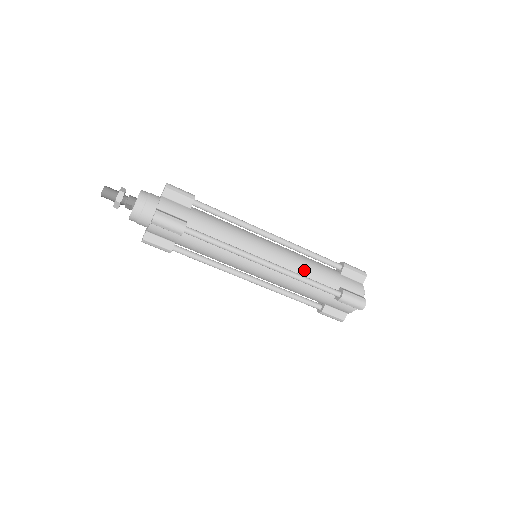
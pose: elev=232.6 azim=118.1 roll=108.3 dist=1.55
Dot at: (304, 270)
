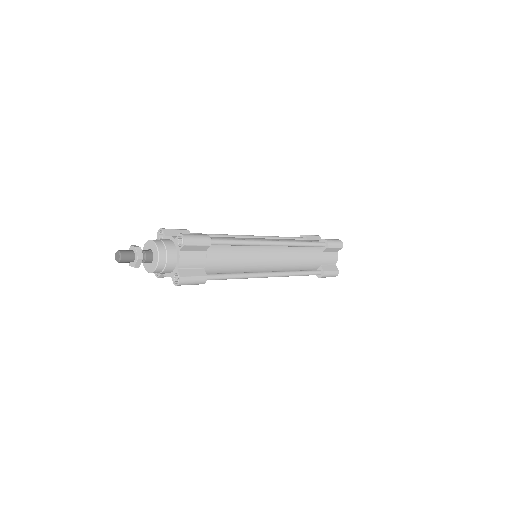
Dot at: (296, 265)
